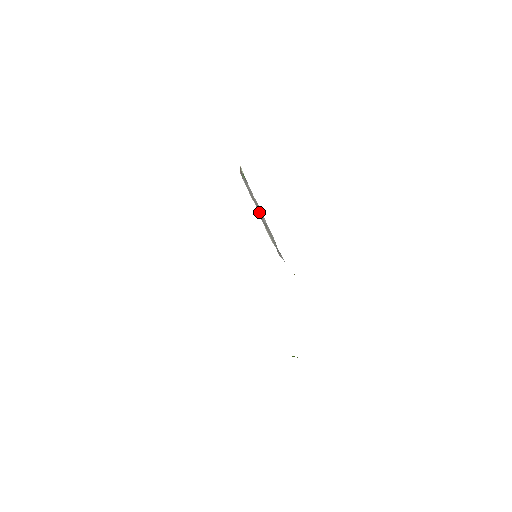
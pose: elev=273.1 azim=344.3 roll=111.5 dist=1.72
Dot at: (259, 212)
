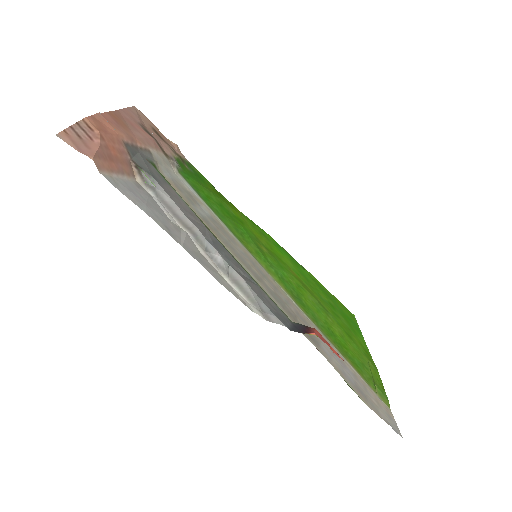
Dot at: (203, 247)
